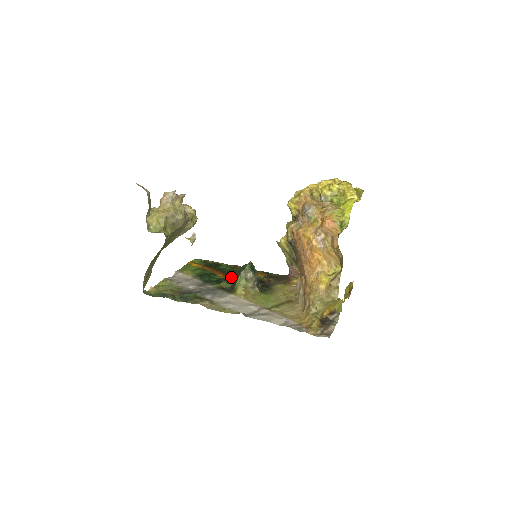
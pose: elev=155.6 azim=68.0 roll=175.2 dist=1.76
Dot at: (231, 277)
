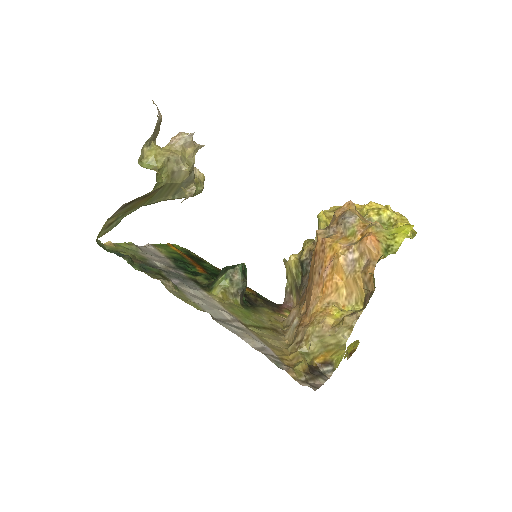
Dot at: (212, 277)
